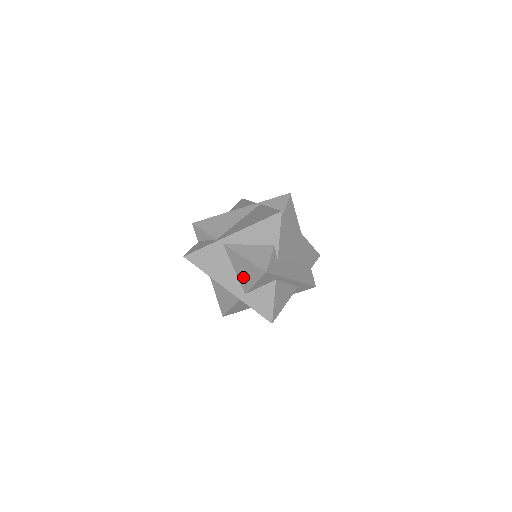
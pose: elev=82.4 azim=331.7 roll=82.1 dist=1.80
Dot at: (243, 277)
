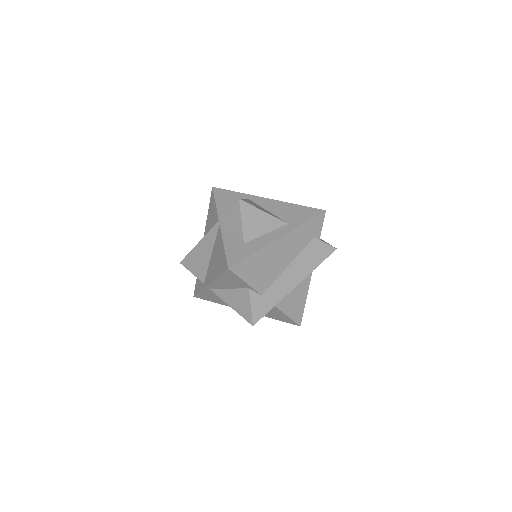
Dot at: occluded
